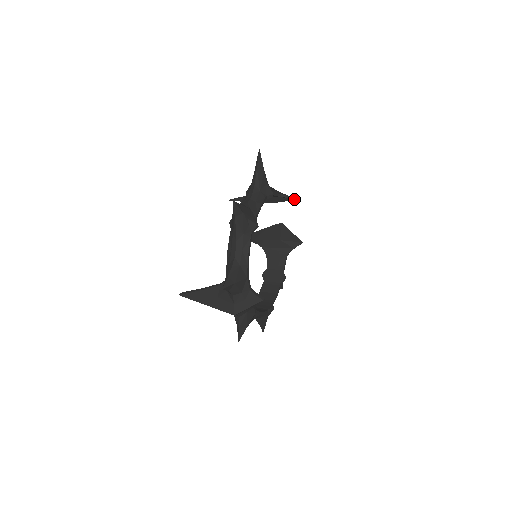
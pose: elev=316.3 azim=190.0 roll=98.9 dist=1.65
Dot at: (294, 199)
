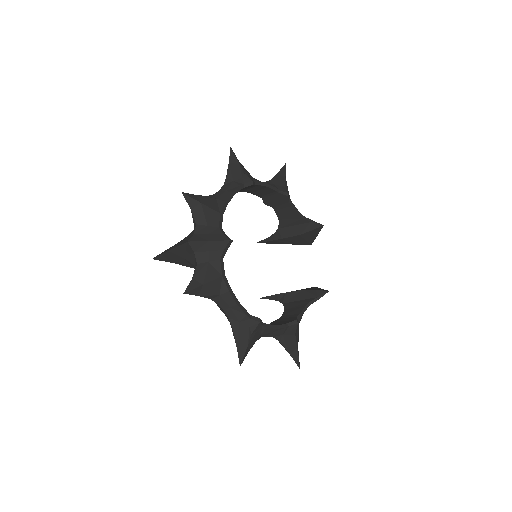
Dot at: (319, 226)
